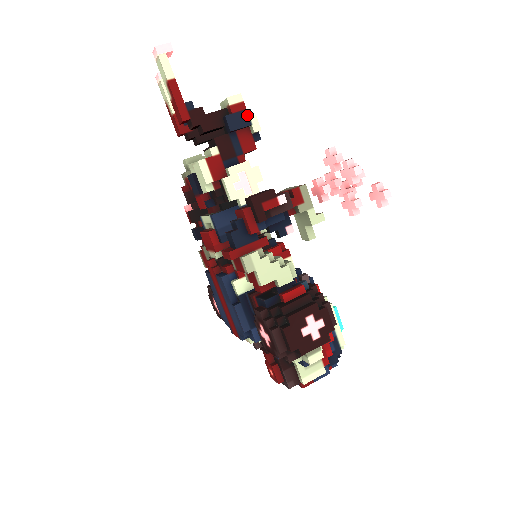
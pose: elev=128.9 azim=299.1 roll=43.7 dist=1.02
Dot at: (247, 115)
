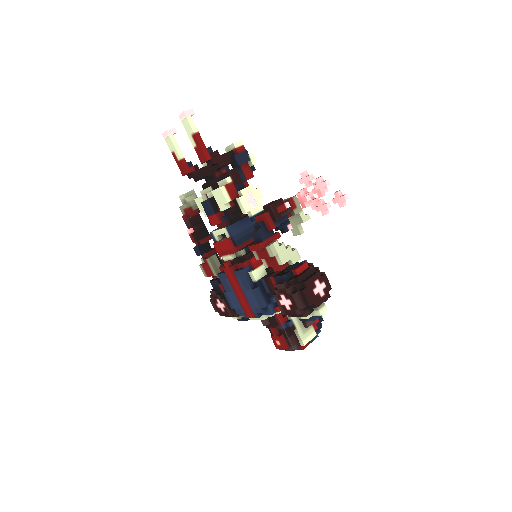
Dot at: (247, 154)
